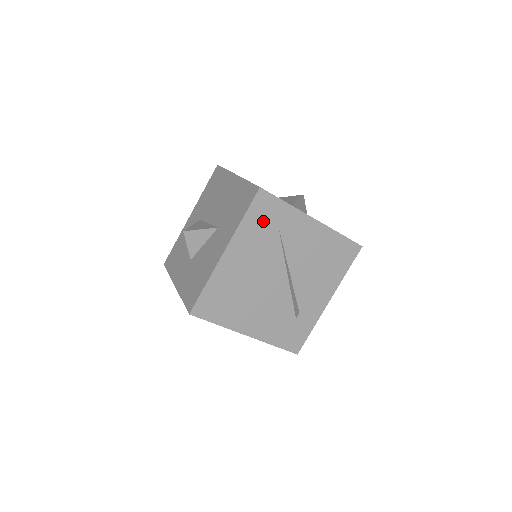
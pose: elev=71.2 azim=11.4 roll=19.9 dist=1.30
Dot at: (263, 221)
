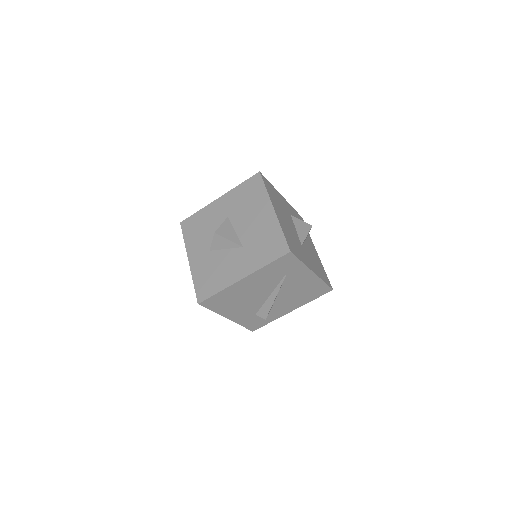
Dot at: (279, 268)
